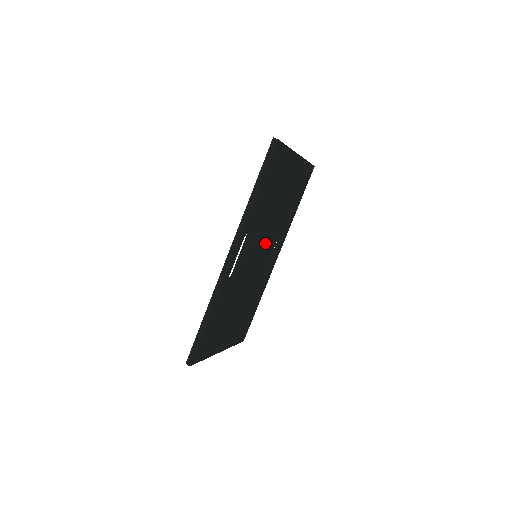
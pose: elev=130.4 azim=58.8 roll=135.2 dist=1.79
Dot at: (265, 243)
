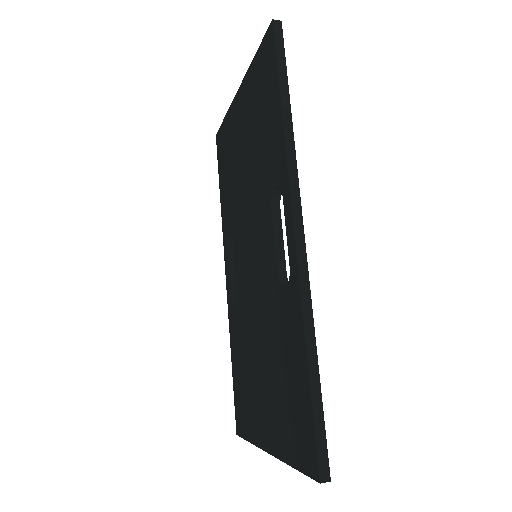
Dot at: occluded
